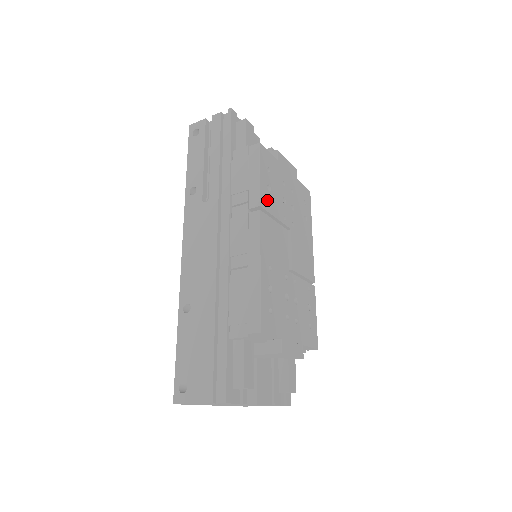
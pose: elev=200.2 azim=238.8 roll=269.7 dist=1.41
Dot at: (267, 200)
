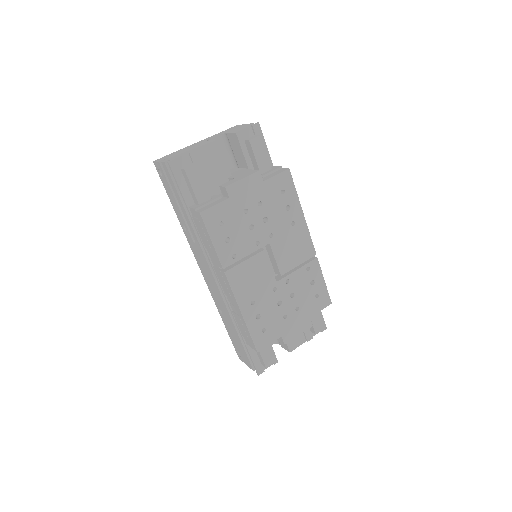
Dot at: (230, 254)
